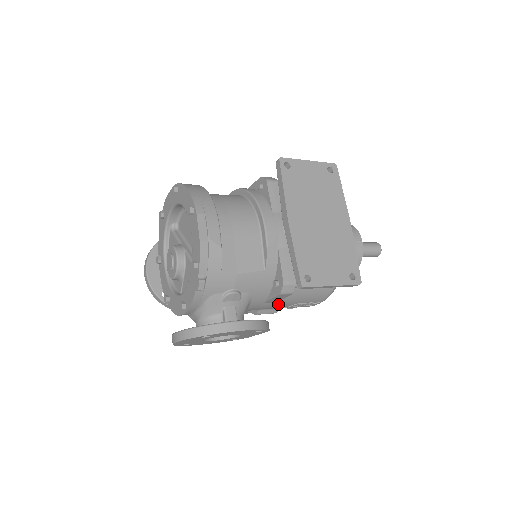
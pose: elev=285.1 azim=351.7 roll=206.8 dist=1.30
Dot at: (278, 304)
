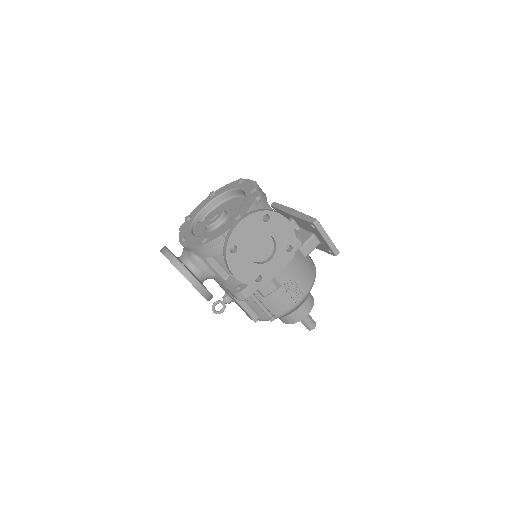
Dot at: (285, 268)
